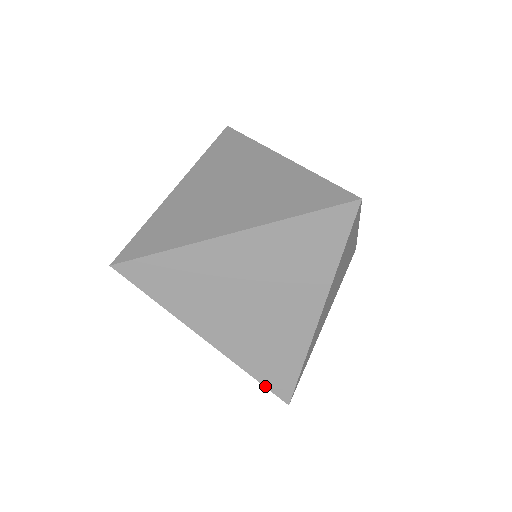
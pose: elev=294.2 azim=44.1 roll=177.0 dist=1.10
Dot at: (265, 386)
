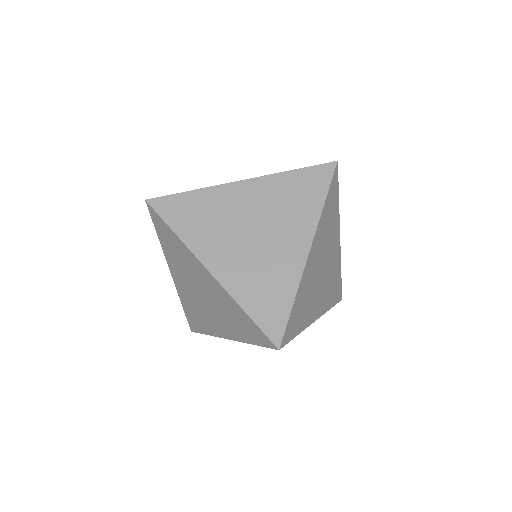
Dot at: (186, 315)
